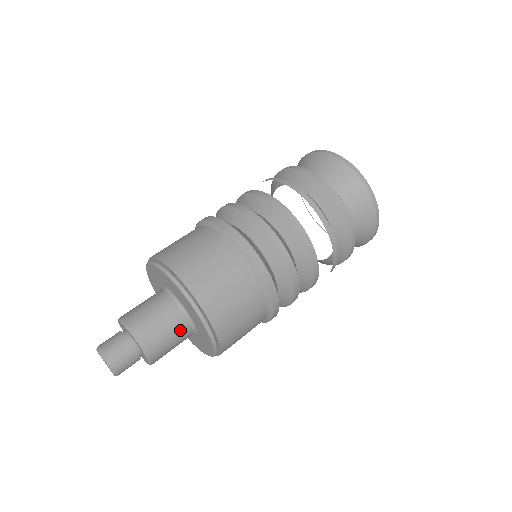
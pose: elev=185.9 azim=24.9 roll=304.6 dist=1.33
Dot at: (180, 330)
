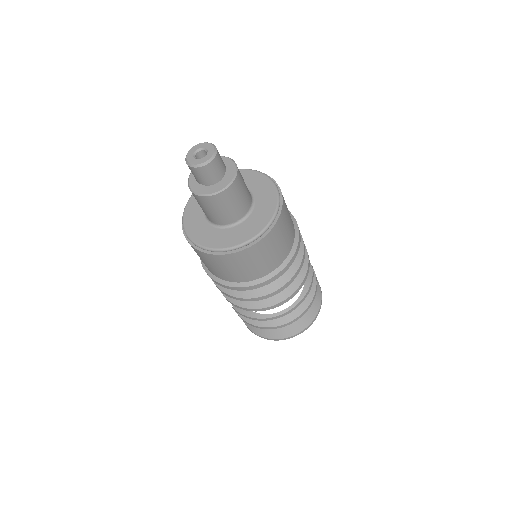
Dot at: (246, 202)
